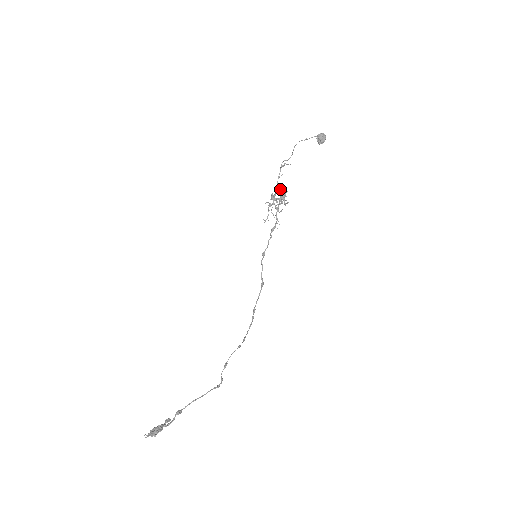
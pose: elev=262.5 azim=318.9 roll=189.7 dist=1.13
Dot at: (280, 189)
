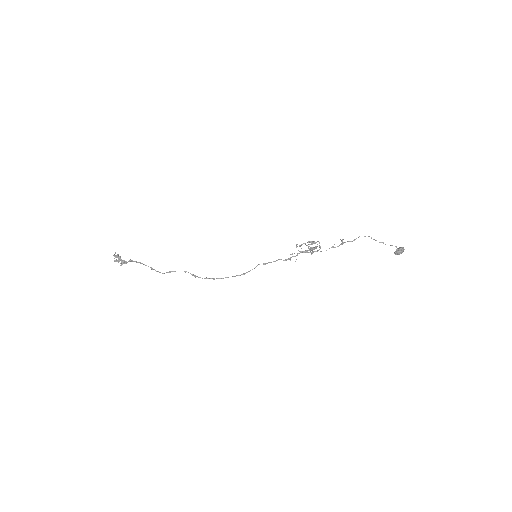
Dot at: occluded
